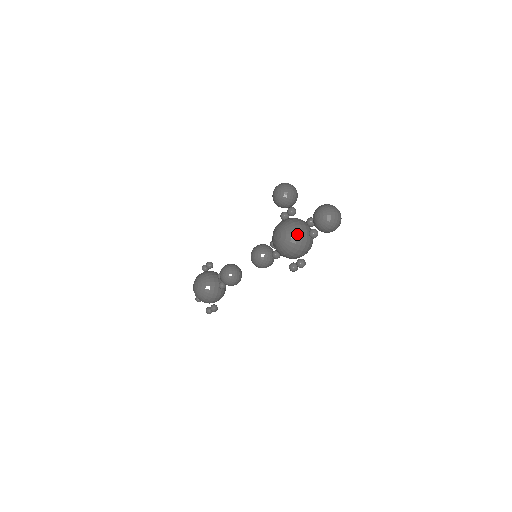
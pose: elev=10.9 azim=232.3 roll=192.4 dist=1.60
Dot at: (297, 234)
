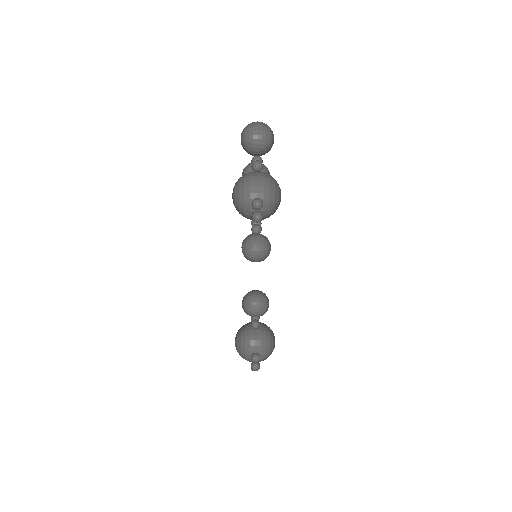
Dot at: (244, 178)
